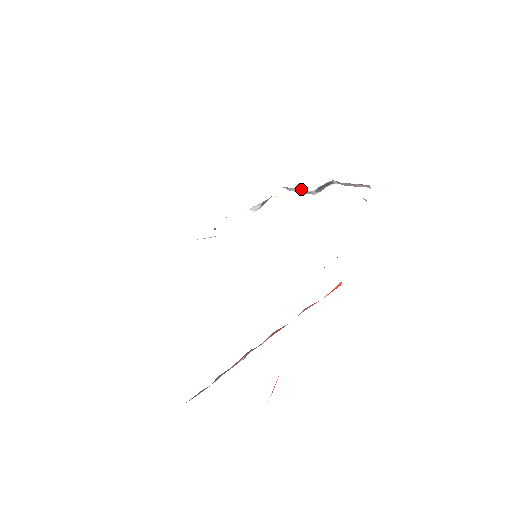
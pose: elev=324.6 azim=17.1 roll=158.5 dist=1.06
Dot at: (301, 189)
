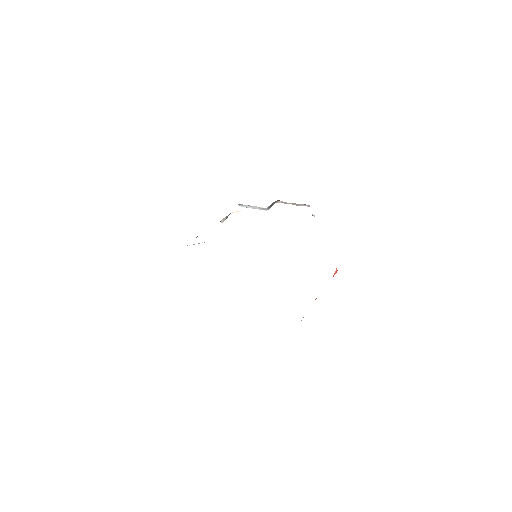
Dot at: (255, 206)
